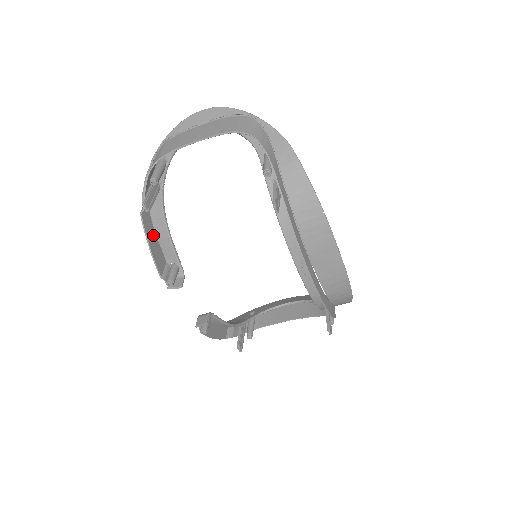
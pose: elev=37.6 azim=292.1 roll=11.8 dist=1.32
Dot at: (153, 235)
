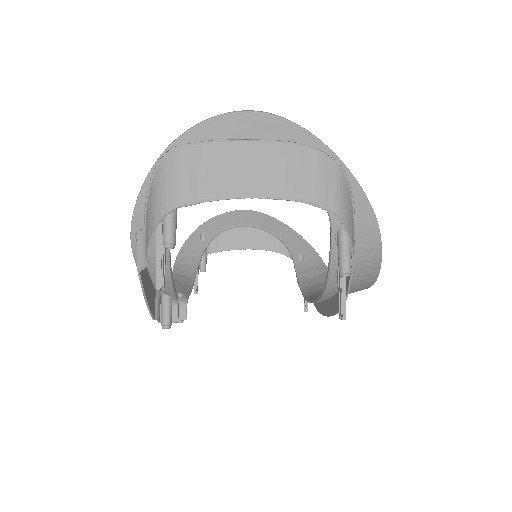
Dot at: (147, 279)
